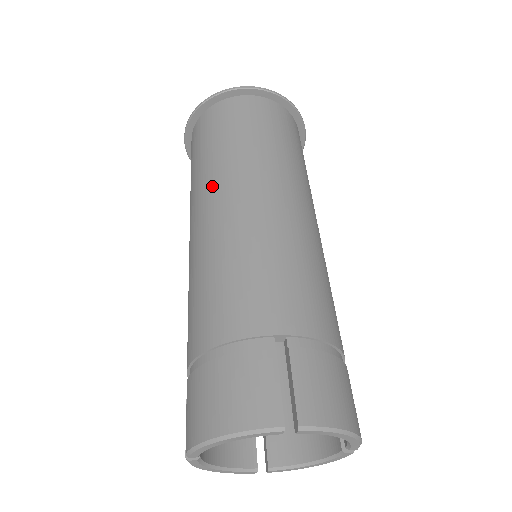
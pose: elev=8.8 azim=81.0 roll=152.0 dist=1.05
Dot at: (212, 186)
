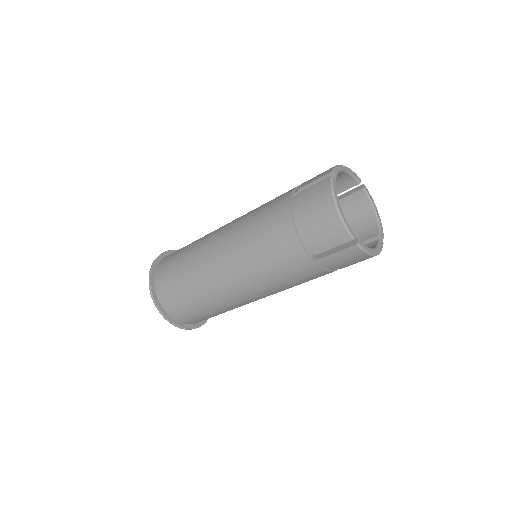
Dot at: occluded
